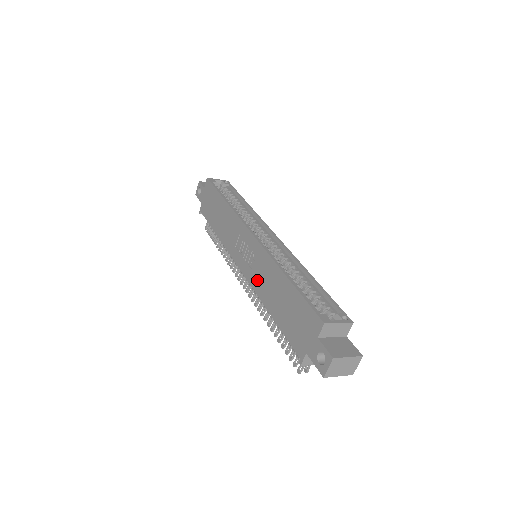
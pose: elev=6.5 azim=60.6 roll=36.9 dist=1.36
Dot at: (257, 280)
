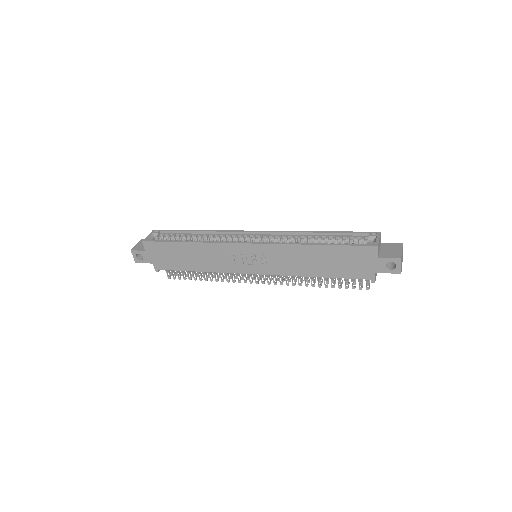
Dot at: (284, 267)
